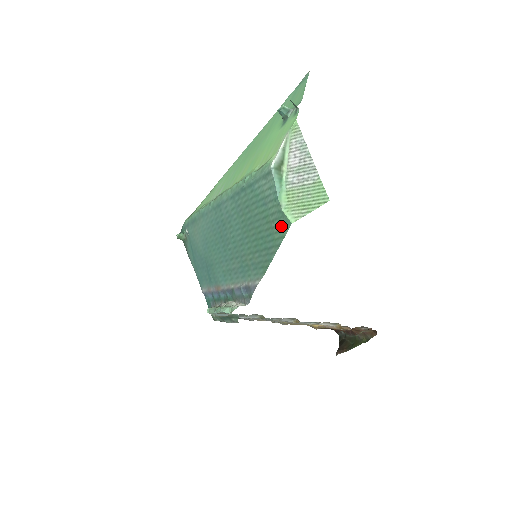
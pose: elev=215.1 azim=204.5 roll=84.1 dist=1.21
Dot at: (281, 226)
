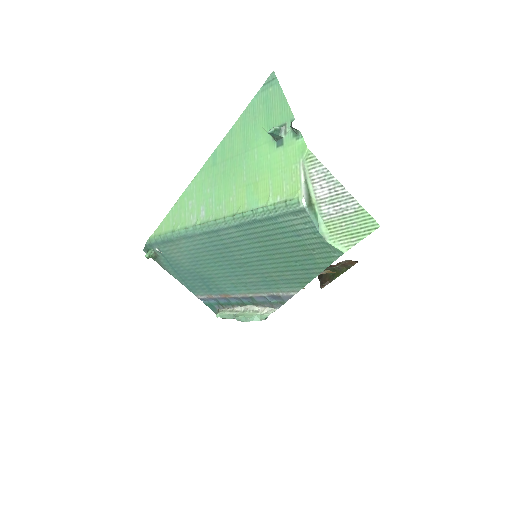
Dot at: (327, 254)
